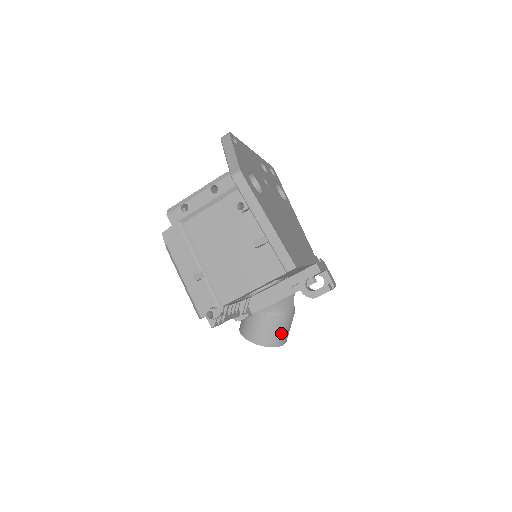
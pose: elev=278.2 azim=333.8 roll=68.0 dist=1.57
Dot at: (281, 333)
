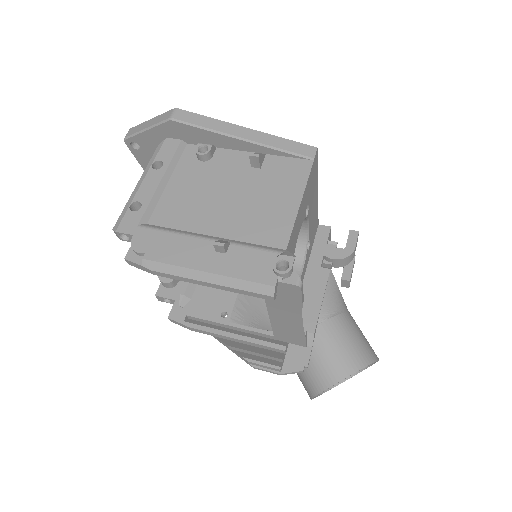
Dot at: (363, 339)
